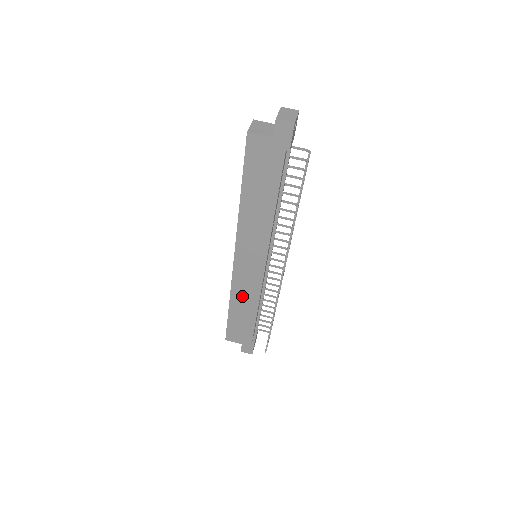
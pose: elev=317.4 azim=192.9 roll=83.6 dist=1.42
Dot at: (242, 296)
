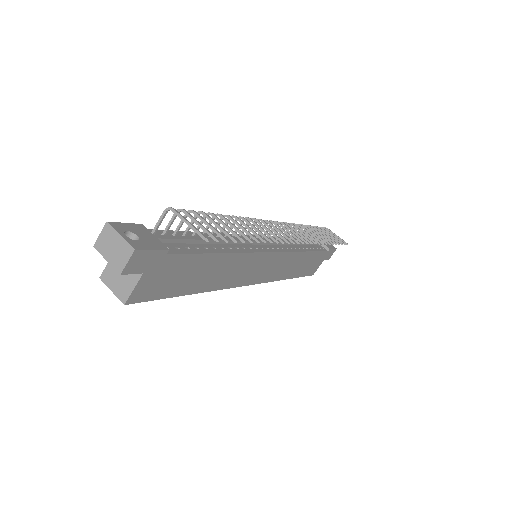
Dot at: (288, 269)
